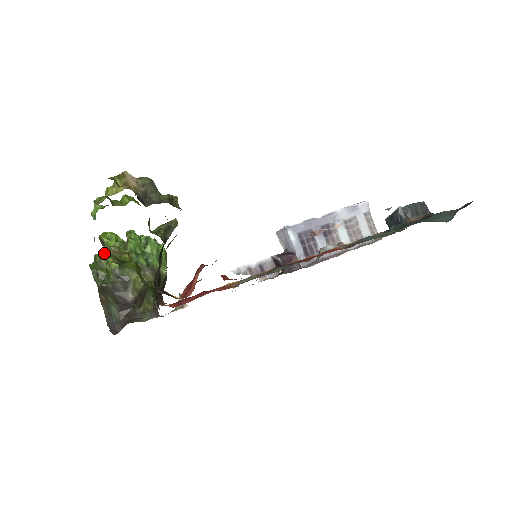
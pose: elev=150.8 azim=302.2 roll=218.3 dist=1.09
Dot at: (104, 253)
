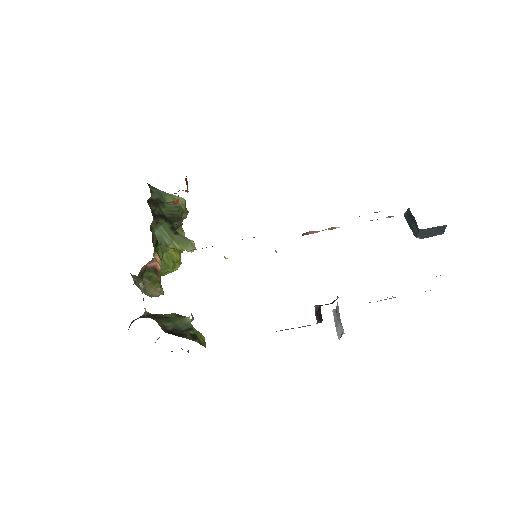
Dot at: occluded
